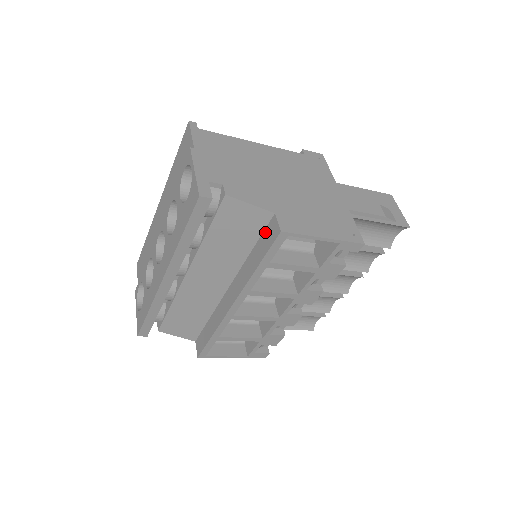
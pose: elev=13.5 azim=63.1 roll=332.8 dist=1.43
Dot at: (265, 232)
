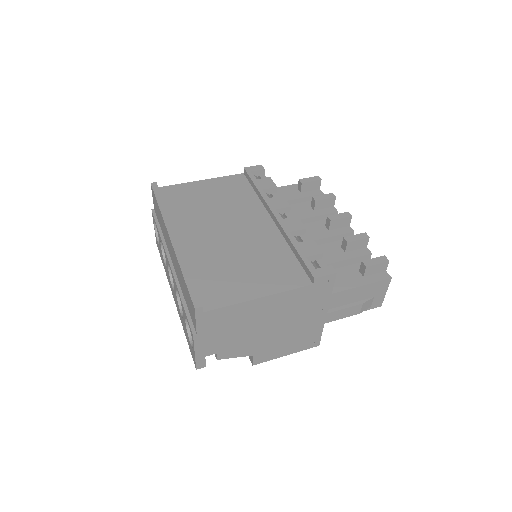
Dot at: occluded
